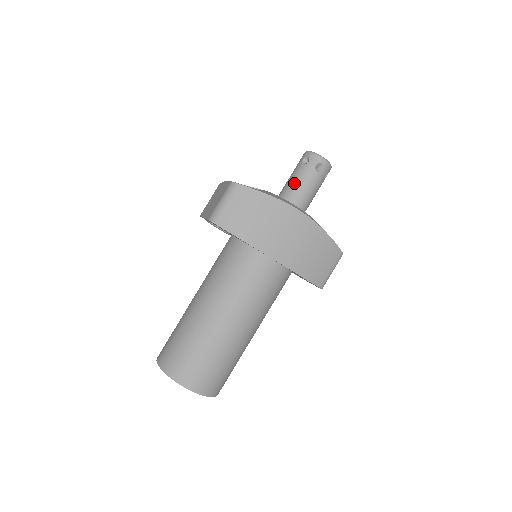
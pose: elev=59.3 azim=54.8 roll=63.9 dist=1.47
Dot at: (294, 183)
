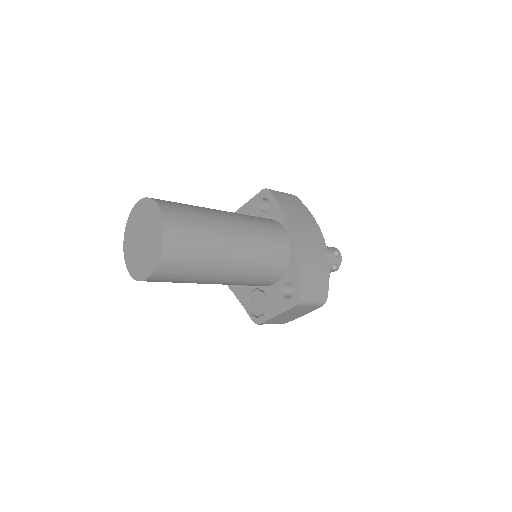
Dot at: occluded
